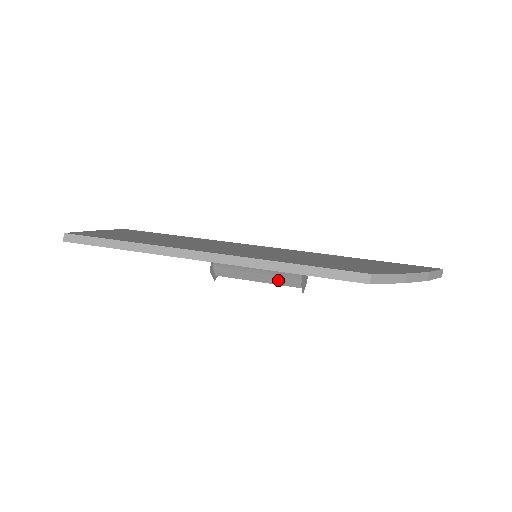
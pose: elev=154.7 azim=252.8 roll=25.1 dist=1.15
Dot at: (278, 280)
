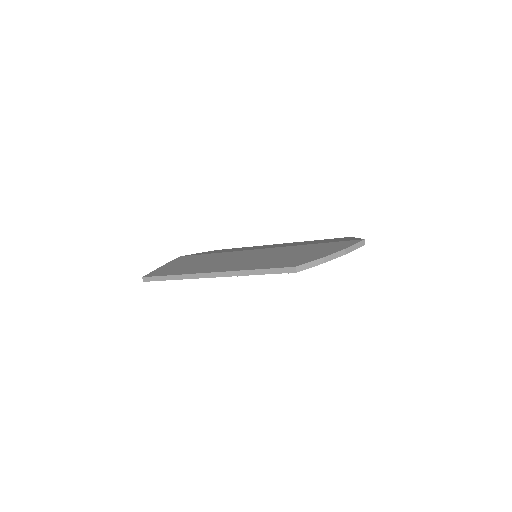
Dot at: occluded
